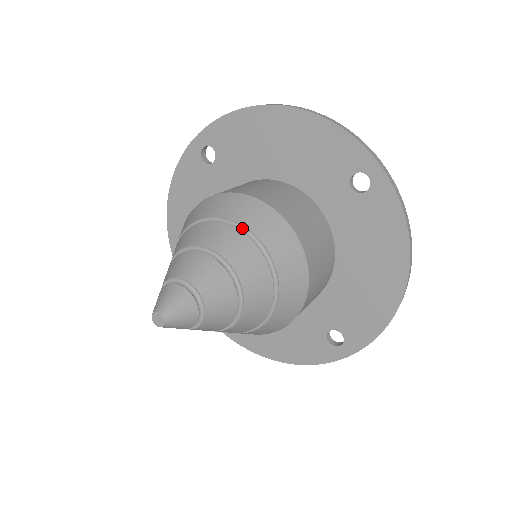
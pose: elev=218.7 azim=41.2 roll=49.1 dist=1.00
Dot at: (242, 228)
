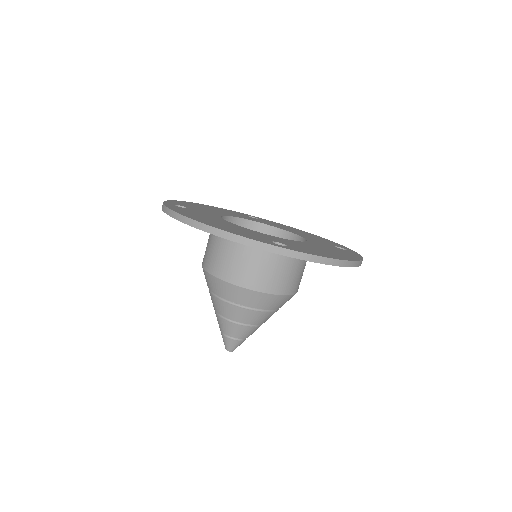
Dot at: (232, 301)
